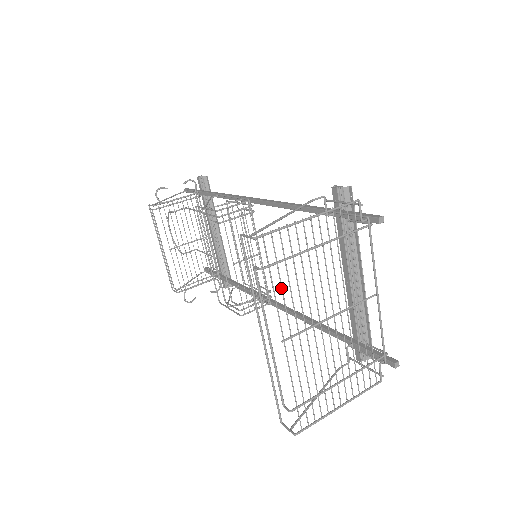
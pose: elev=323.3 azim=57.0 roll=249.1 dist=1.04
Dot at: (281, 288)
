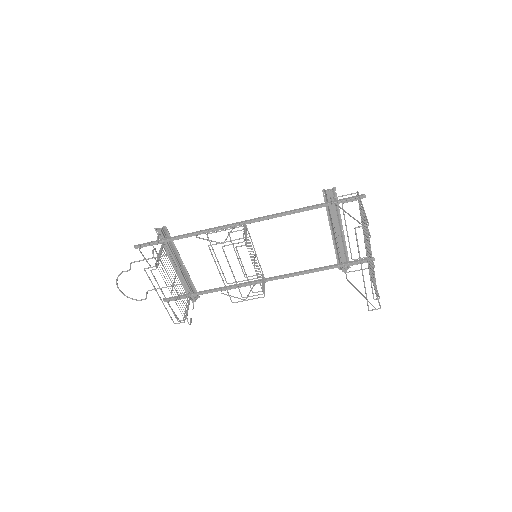
Dot at: occluded
